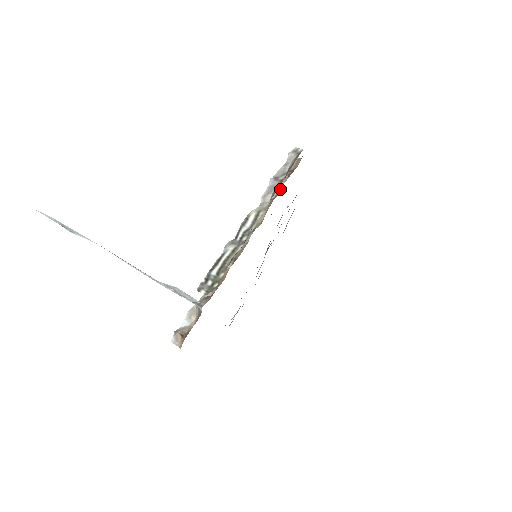
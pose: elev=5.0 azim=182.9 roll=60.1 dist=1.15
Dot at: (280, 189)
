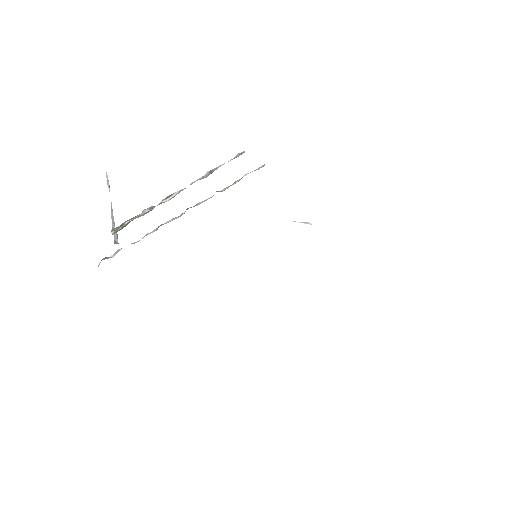
Dot at: occluded
